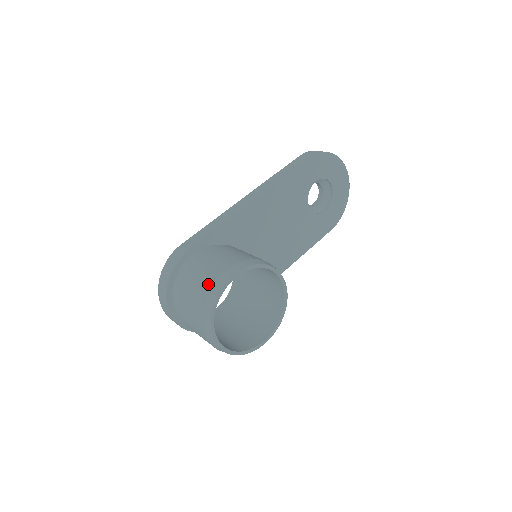
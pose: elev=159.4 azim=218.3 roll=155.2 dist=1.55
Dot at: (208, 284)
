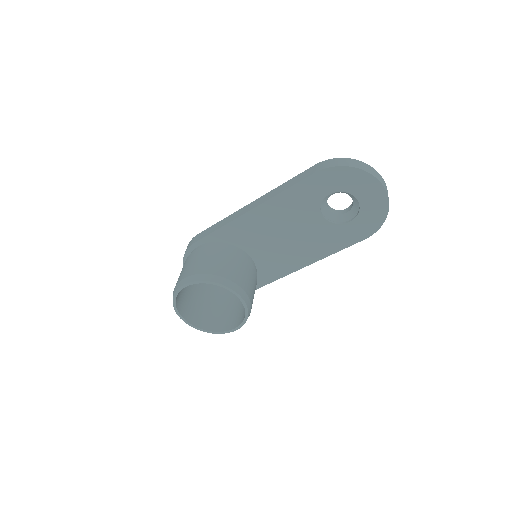
Dot at: (177, 282)
